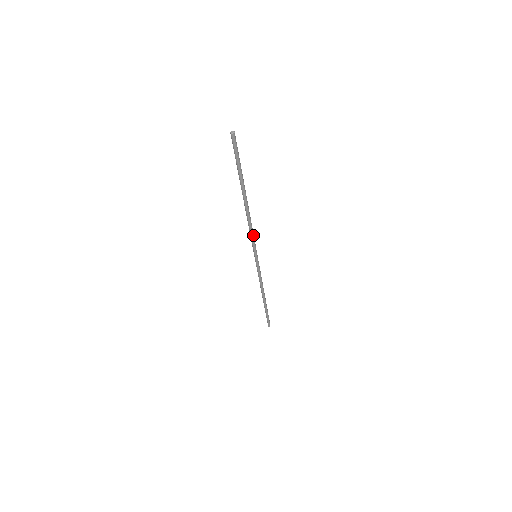
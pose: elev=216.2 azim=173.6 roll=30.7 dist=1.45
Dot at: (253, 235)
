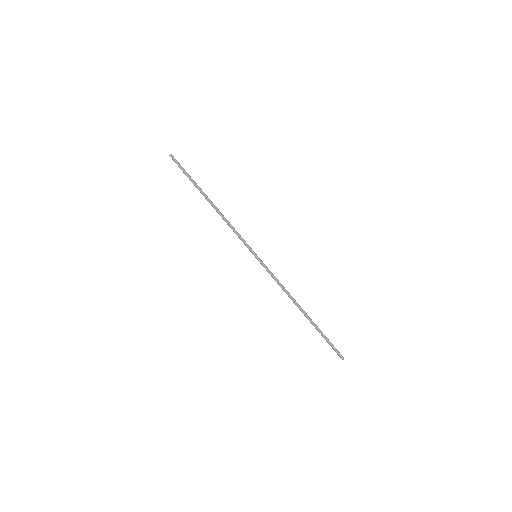
Dot at: (237, 233)
